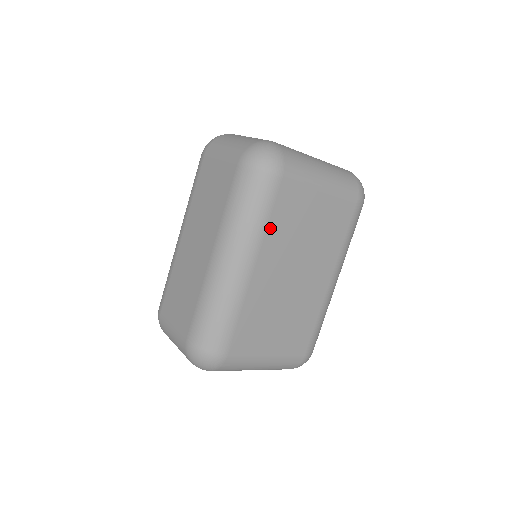
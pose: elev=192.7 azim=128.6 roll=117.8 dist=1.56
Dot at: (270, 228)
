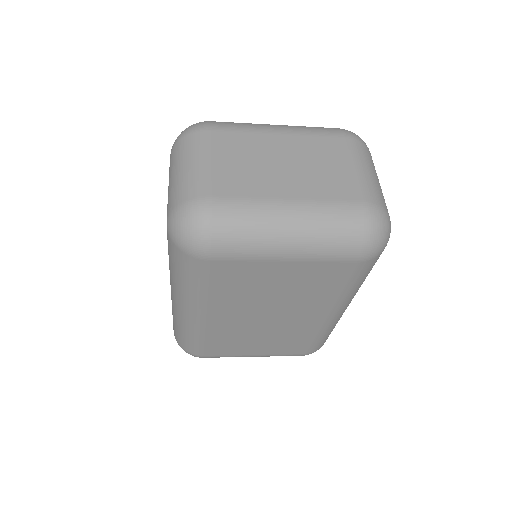
Dot at: (213, 293)
